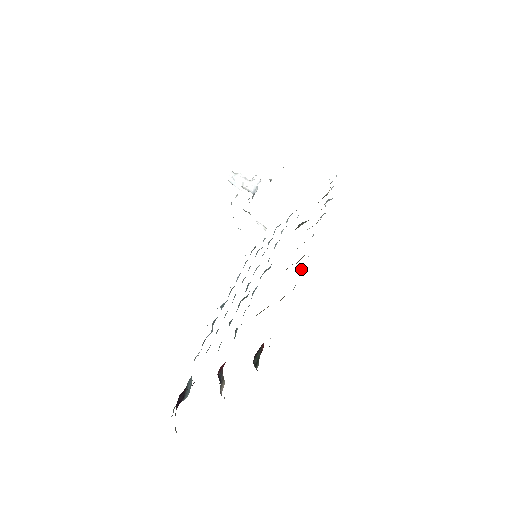
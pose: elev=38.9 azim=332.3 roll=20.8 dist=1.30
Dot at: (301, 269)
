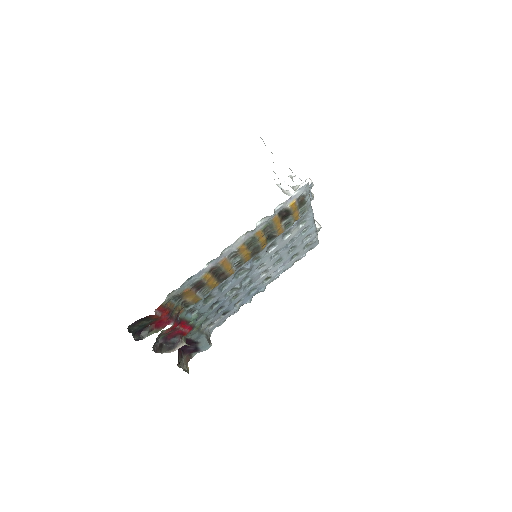
Dot at: (190, 278)
